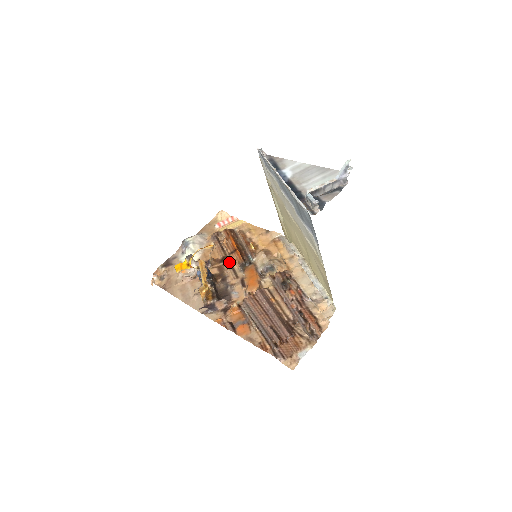
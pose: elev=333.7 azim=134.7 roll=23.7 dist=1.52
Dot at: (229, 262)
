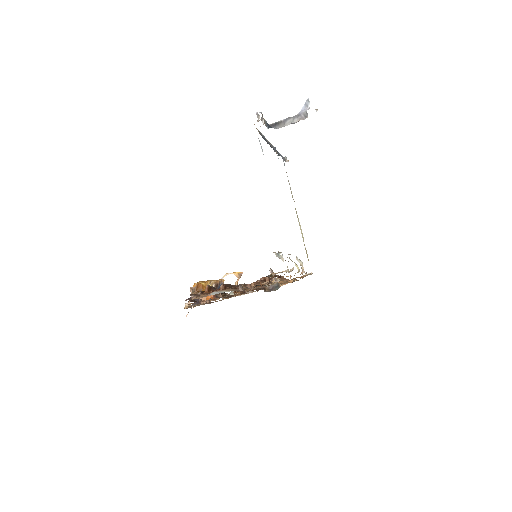
Dot at: occluded
